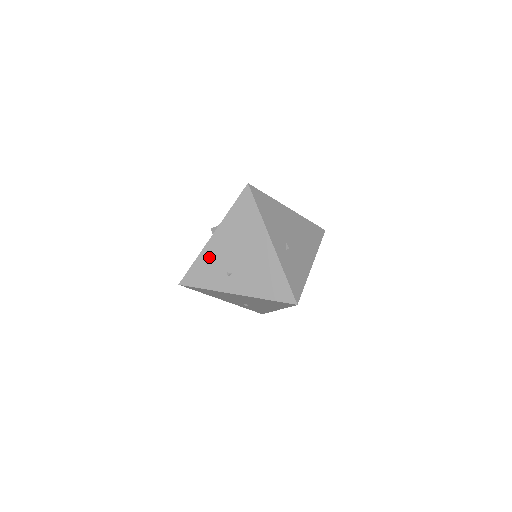
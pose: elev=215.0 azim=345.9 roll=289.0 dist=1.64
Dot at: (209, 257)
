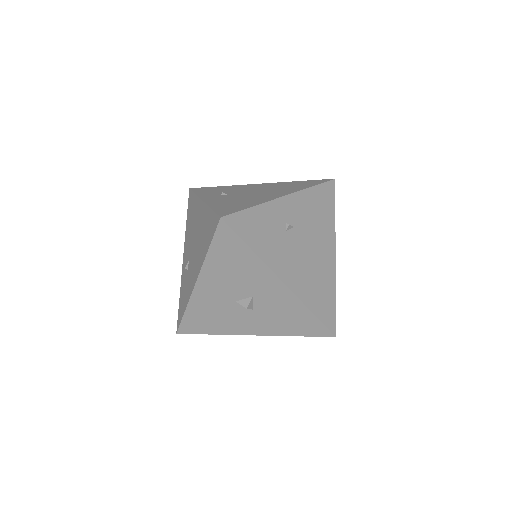
Dot at: (234, 187)
